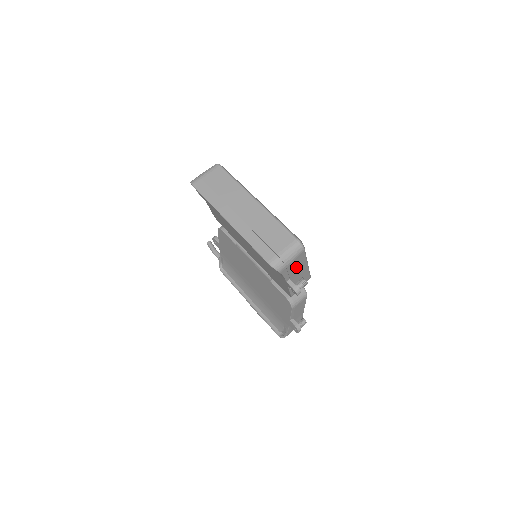
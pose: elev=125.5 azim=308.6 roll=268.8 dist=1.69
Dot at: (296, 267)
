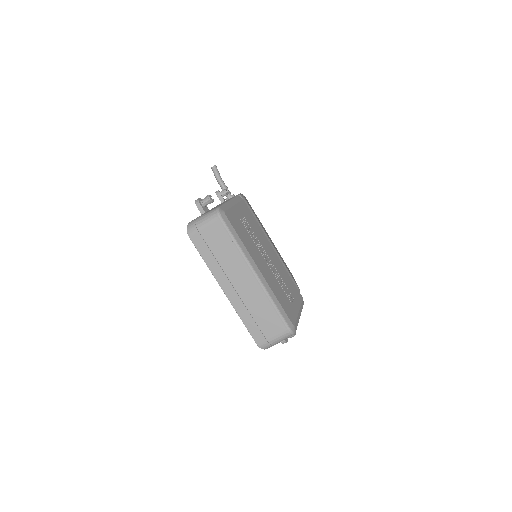
Dot at: occluded
